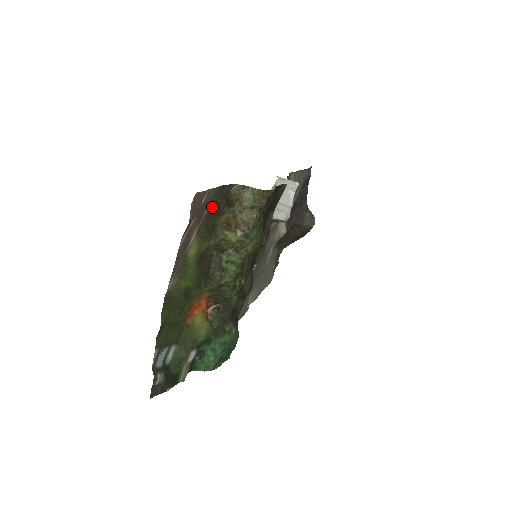
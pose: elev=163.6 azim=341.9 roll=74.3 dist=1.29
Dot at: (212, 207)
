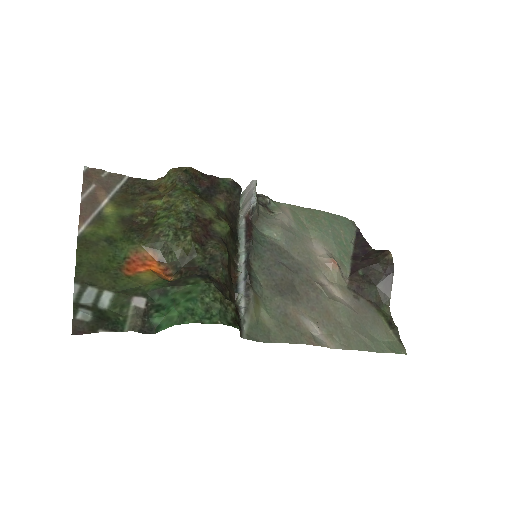
Dot at: (126, 188)
